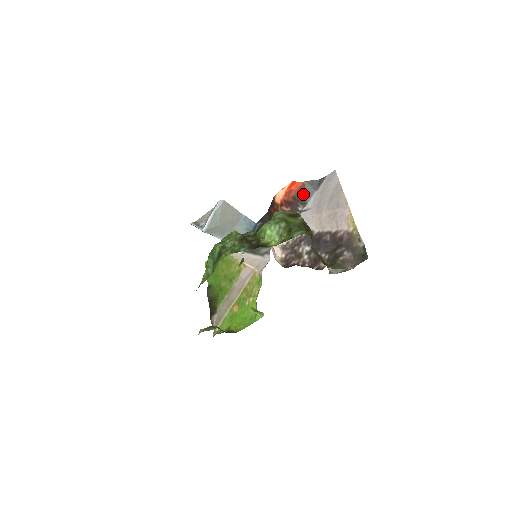
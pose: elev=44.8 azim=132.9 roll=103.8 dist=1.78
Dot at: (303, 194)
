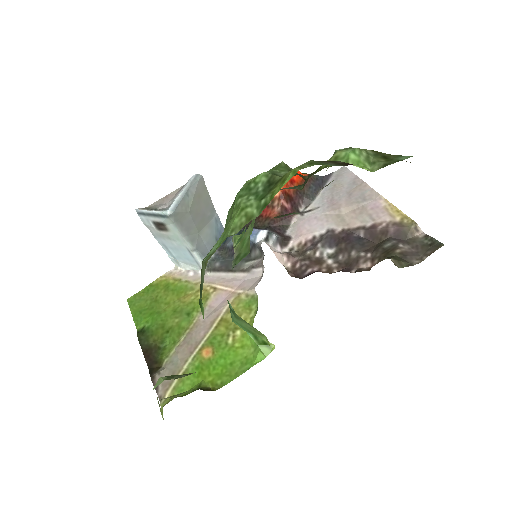
Dot at: (306, 189)
